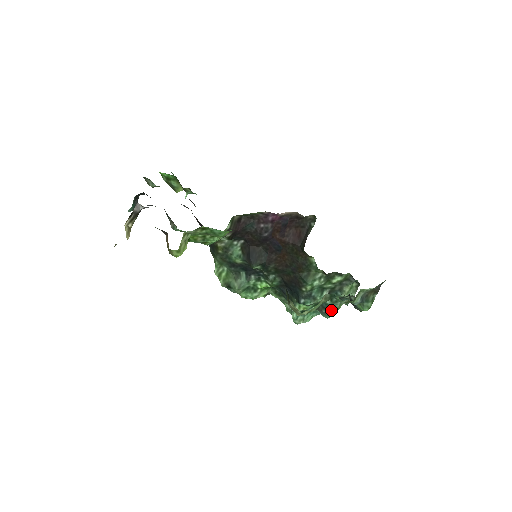
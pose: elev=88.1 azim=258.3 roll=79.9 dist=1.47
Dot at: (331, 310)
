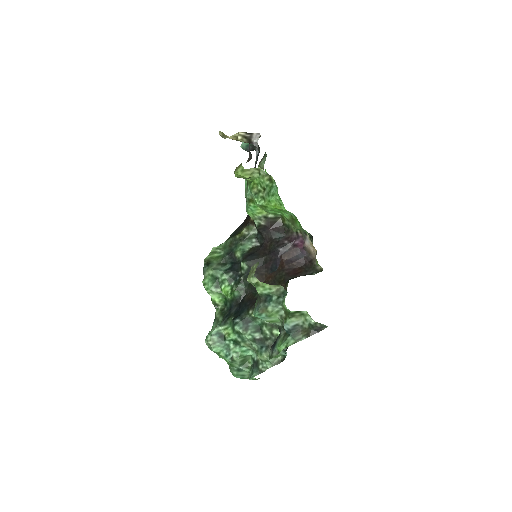
Dot at: (267, 309)
